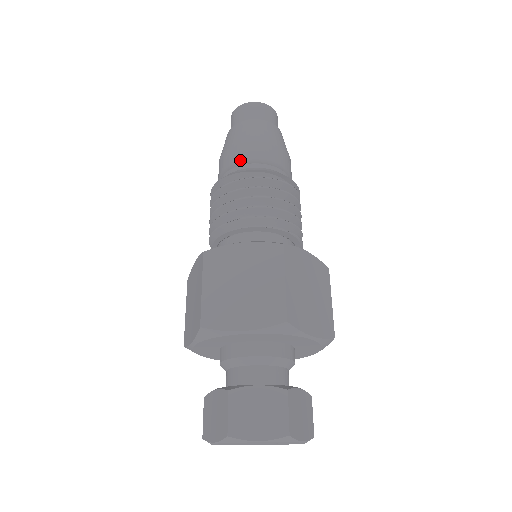
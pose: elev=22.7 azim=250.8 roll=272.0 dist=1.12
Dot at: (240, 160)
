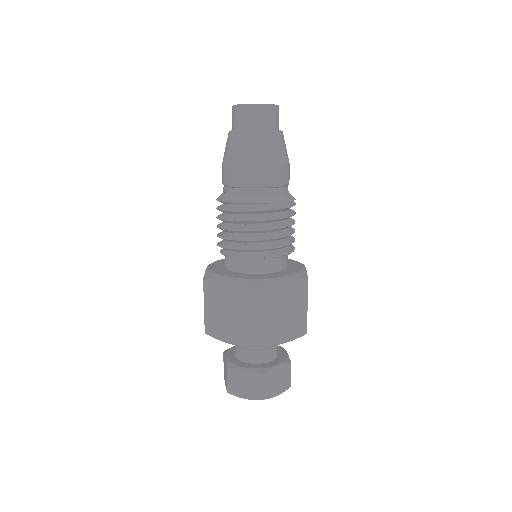
Dot at: (232, 184)
